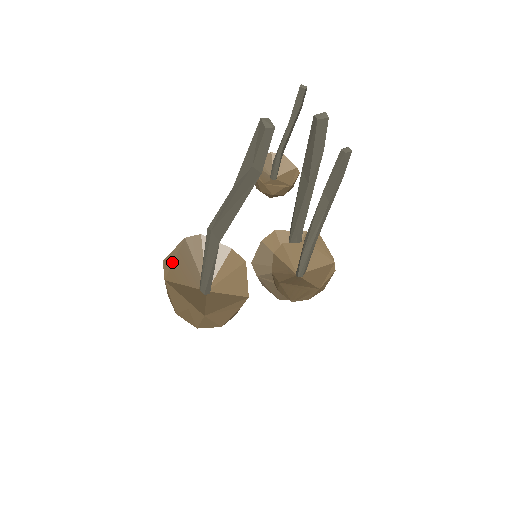
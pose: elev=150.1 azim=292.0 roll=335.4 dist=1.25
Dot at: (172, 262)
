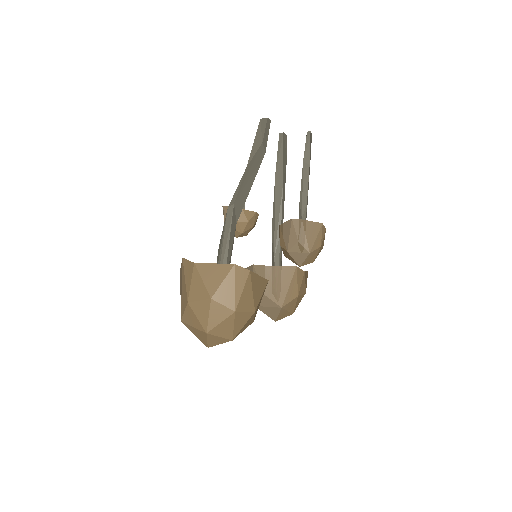
Dot at: occluded
